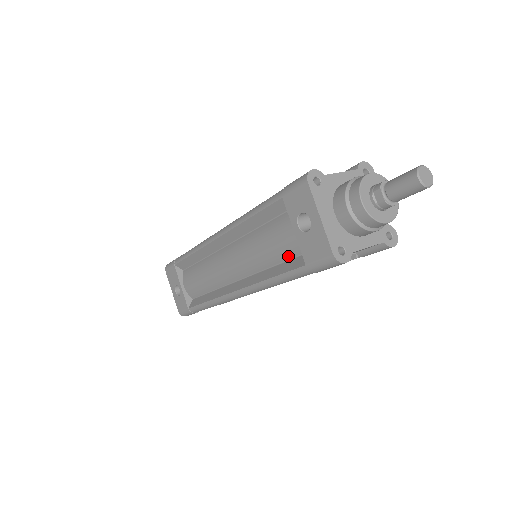
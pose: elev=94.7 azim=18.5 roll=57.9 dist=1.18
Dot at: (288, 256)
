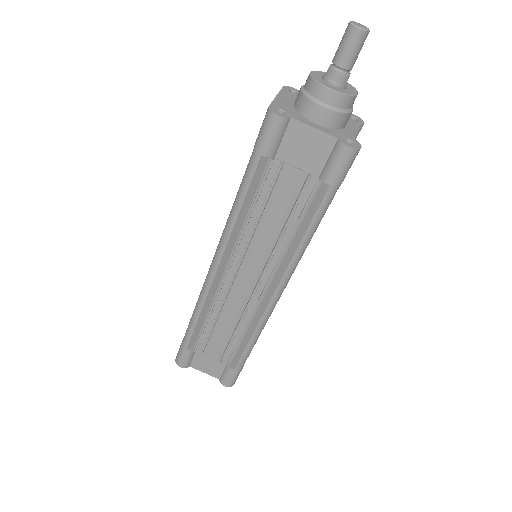
Dot at: occluded
